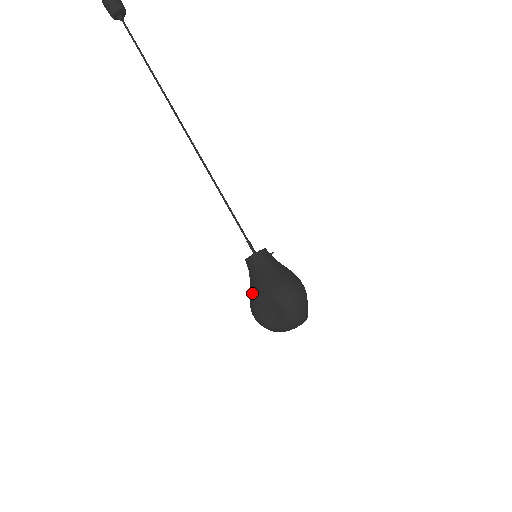
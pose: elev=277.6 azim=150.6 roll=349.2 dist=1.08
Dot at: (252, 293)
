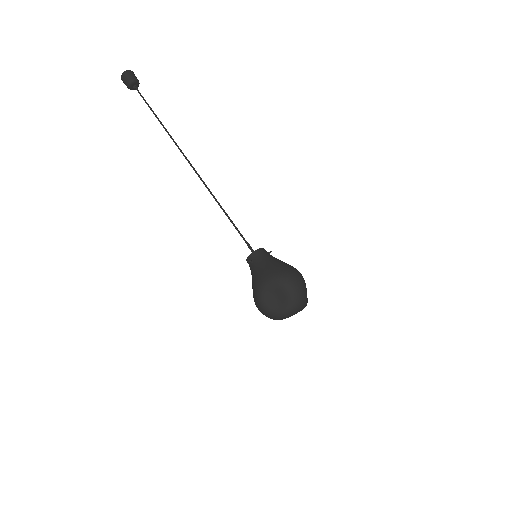
Dot at: (255, 283)
